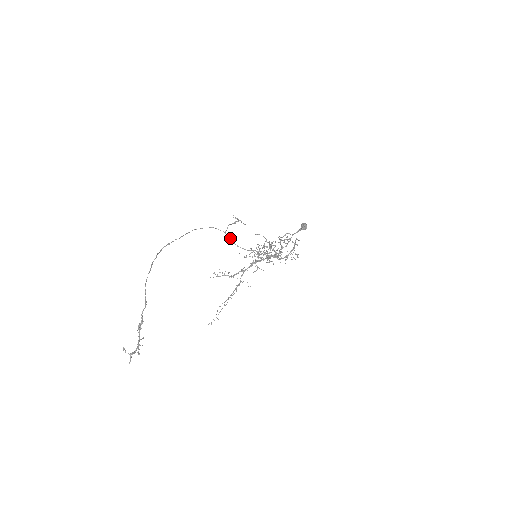
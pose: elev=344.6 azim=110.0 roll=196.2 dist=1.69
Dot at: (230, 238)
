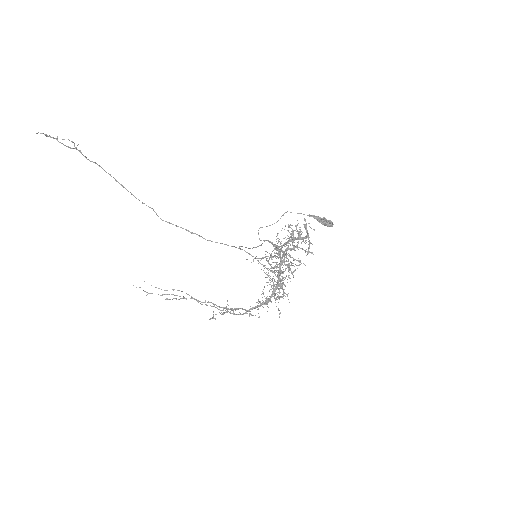
Dot at: occluded
